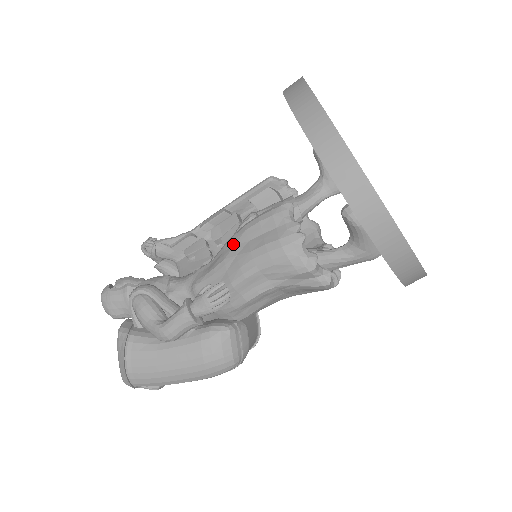
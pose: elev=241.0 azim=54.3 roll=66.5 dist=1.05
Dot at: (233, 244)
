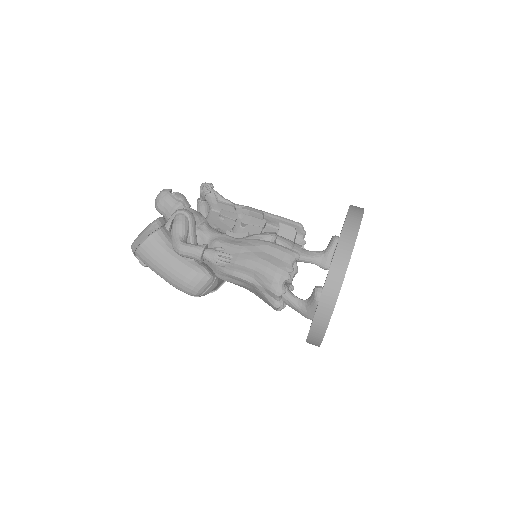
Dot at: (255, 244)
